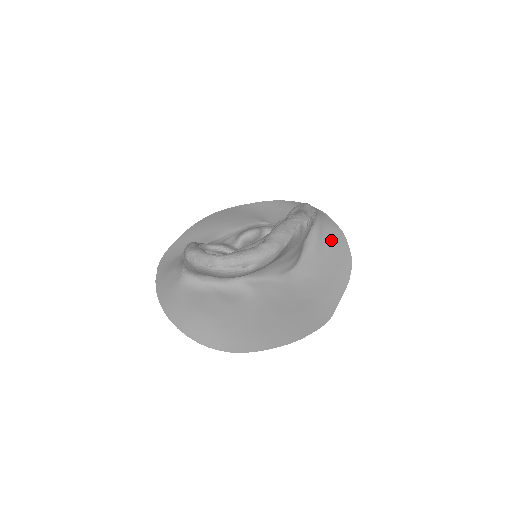
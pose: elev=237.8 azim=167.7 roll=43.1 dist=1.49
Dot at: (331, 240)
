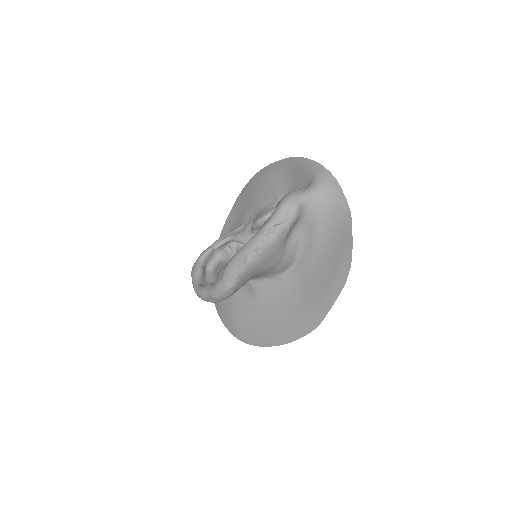
Dot at: (334, 226)
